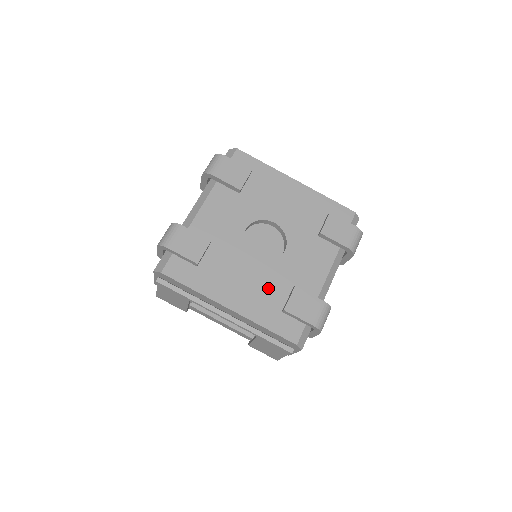
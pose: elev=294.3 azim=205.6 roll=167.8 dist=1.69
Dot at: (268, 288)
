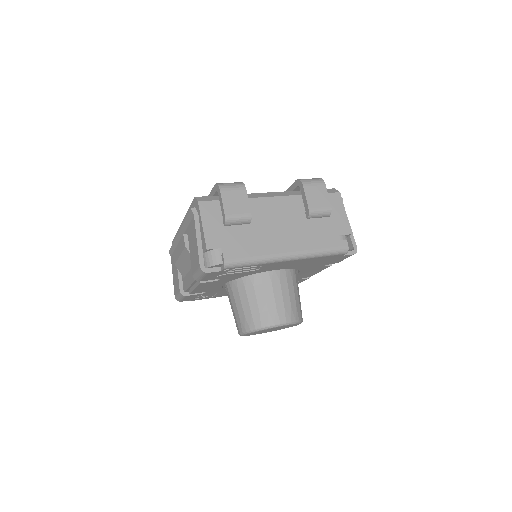
Dot at: occluded
